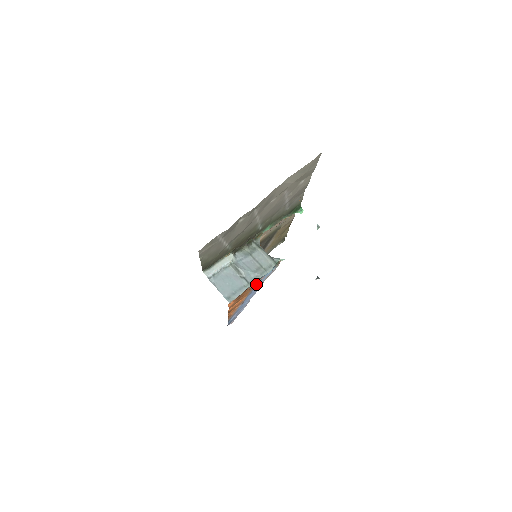
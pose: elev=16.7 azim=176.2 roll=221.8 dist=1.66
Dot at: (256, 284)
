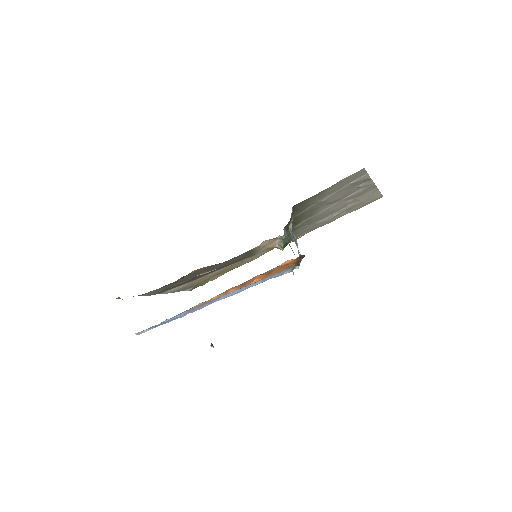
Dot at: (286, 269)
